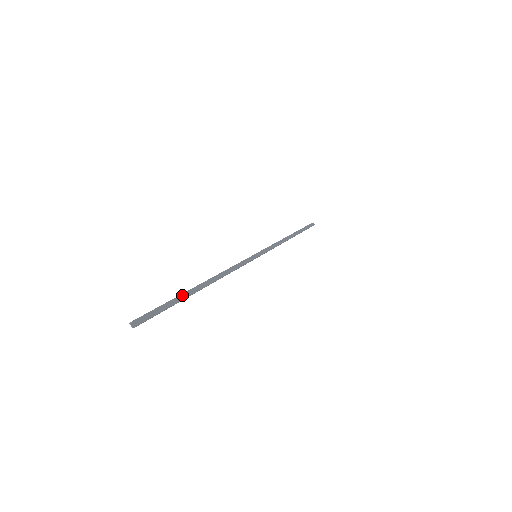
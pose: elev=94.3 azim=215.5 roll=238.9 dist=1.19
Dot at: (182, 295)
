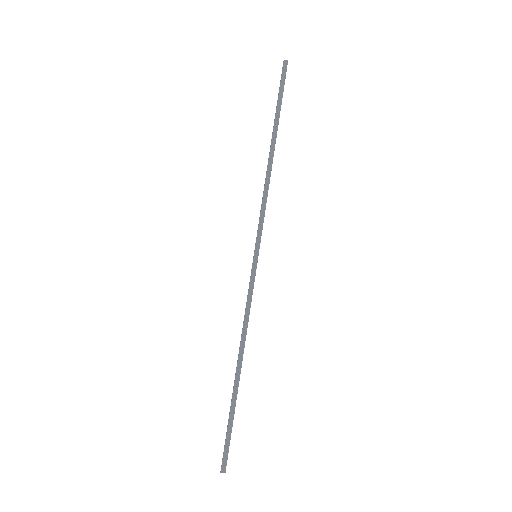
Dot at: (232, 405)
